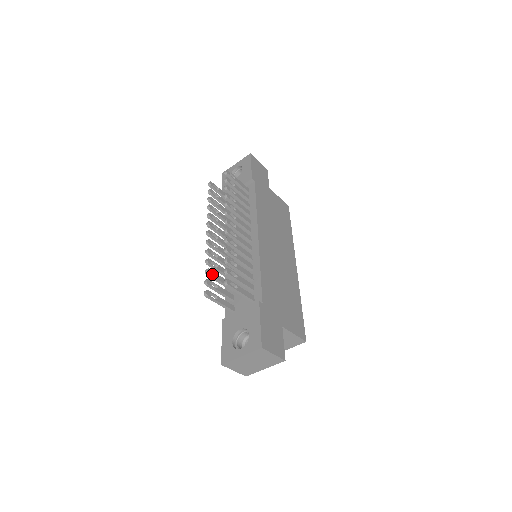
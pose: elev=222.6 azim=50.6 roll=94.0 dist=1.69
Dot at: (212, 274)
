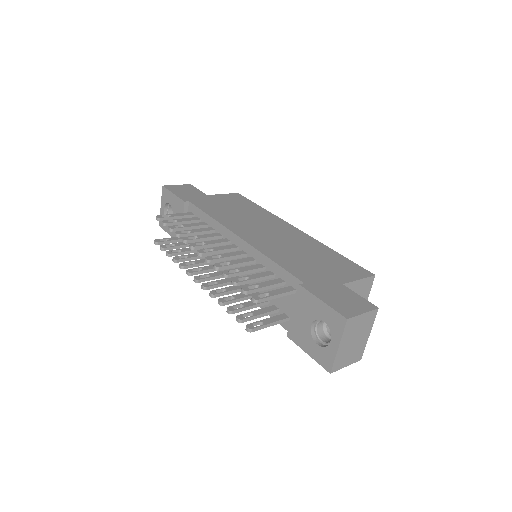
Dot at: (236, 308)
